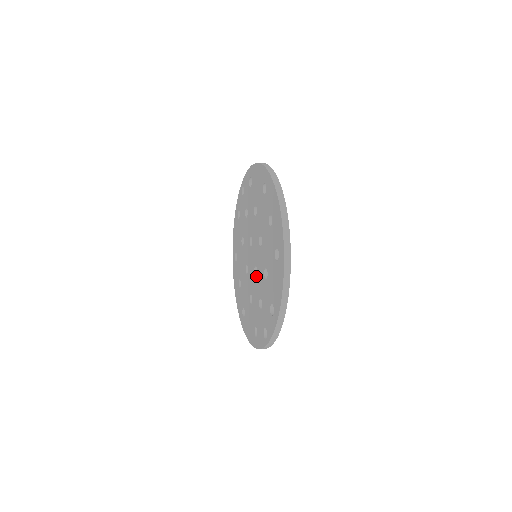
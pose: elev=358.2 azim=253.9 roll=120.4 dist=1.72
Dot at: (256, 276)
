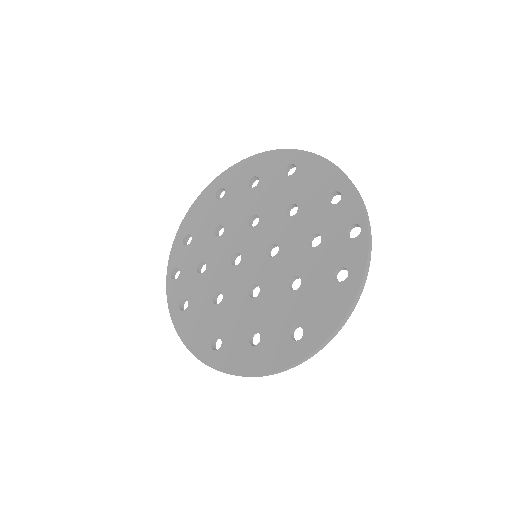
Dot at: (279, 248)
